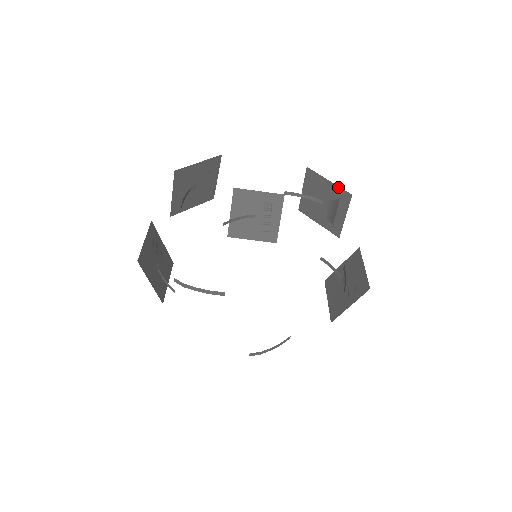
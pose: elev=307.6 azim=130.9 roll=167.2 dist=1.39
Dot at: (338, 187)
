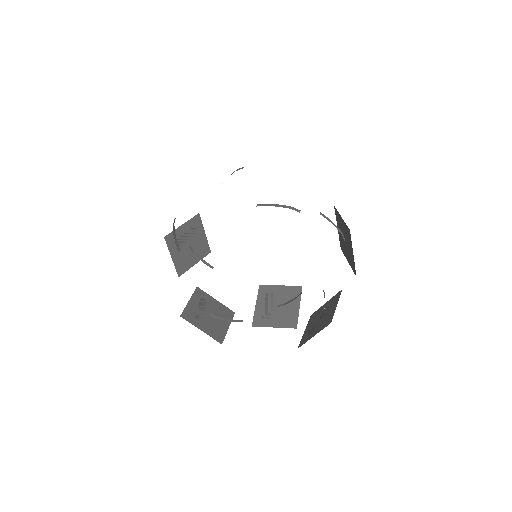
Dot at: occluded
